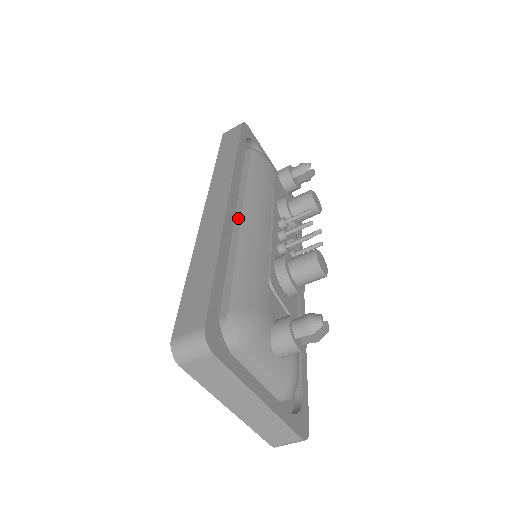
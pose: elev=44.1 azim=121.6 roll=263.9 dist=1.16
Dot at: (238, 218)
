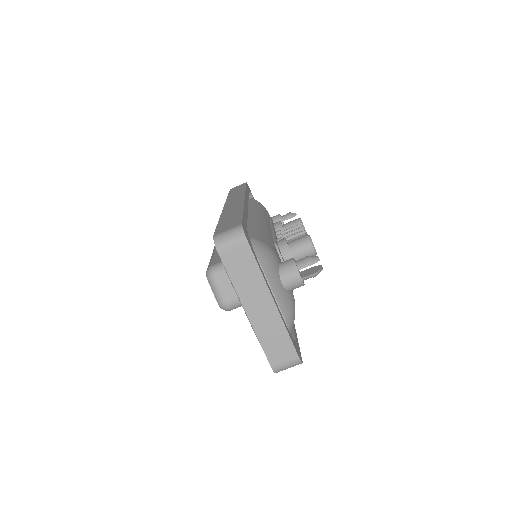
Dot at: (249, 215)
